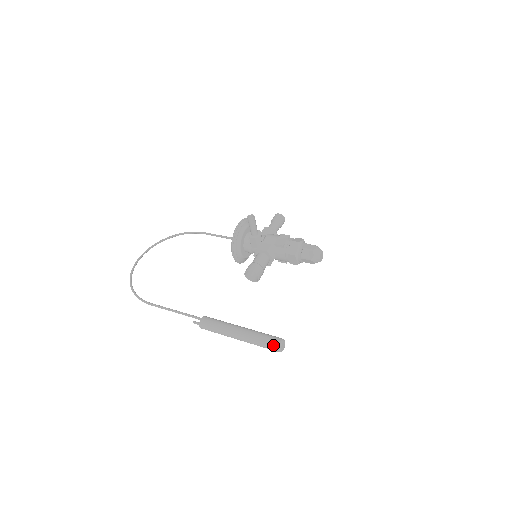
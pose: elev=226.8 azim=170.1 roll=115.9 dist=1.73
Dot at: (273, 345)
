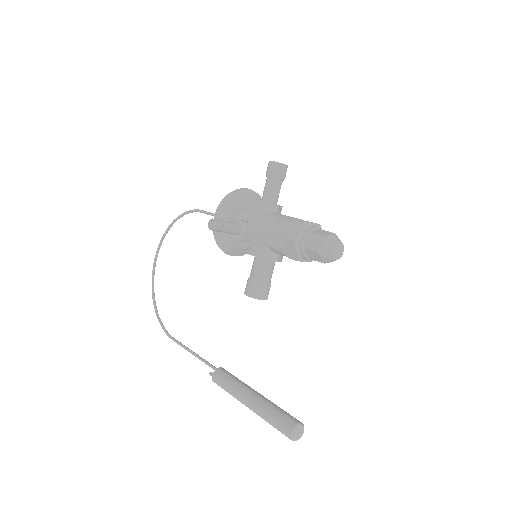
Dot at: occluded
